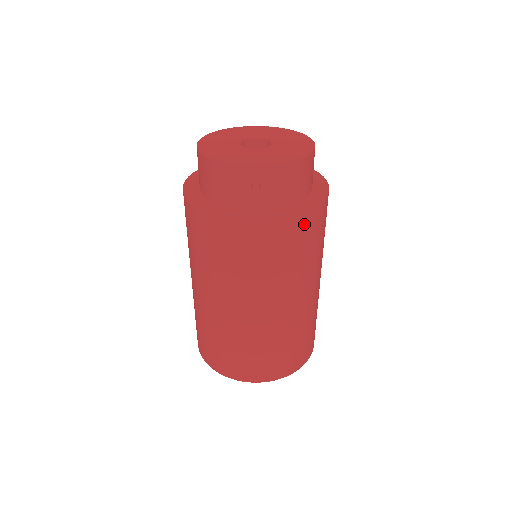
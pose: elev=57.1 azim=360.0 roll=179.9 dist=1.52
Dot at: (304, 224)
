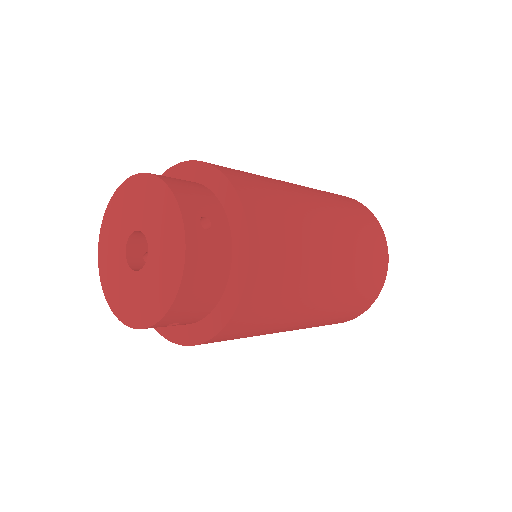
Dot at: (249, 308)
